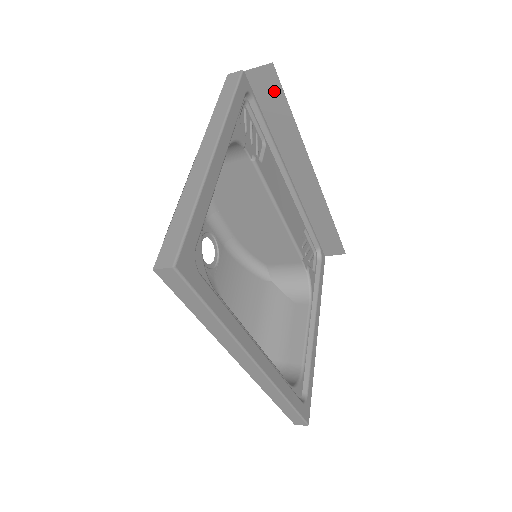
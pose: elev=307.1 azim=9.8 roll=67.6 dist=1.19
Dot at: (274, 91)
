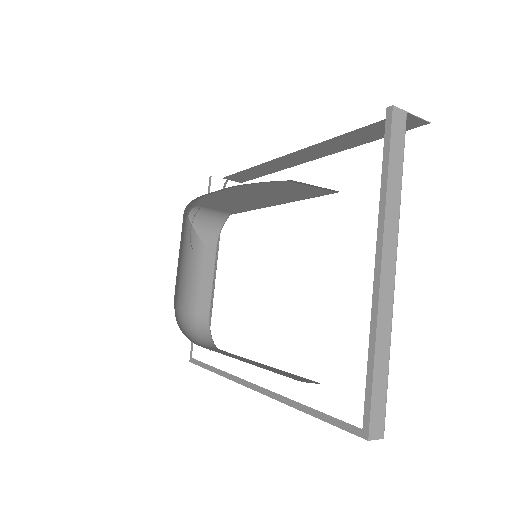
Dot at: occluded
